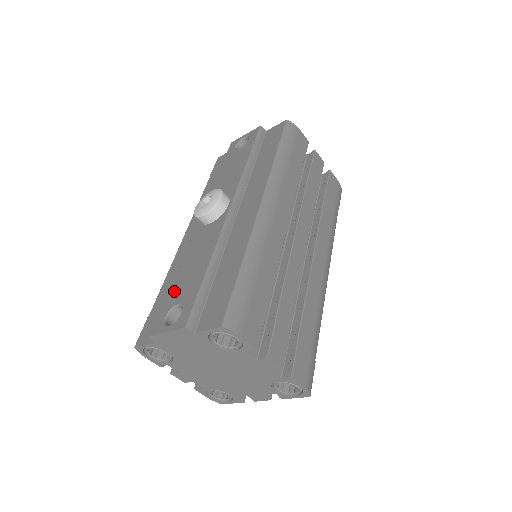
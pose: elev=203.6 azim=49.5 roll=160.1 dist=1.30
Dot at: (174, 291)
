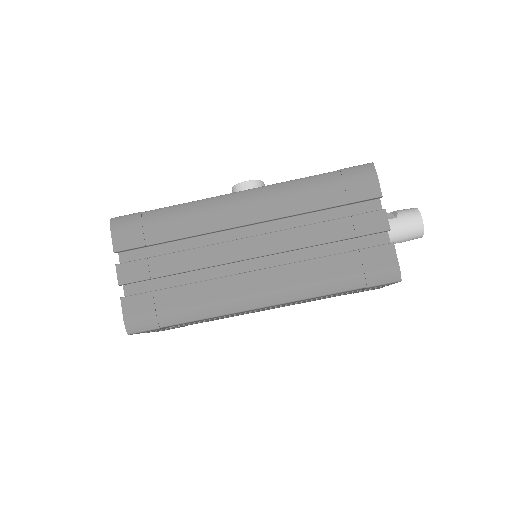
Dot at: occluded
